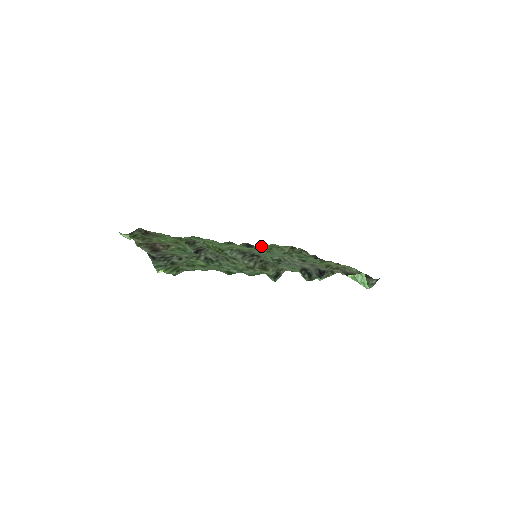
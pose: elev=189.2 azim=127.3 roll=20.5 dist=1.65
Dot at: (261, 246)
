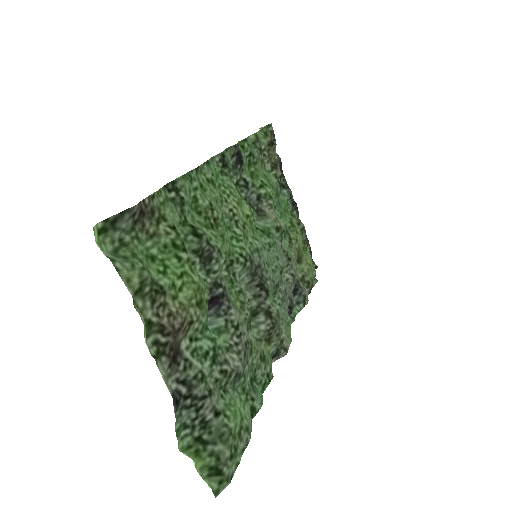
Dot at: (249, 153)
